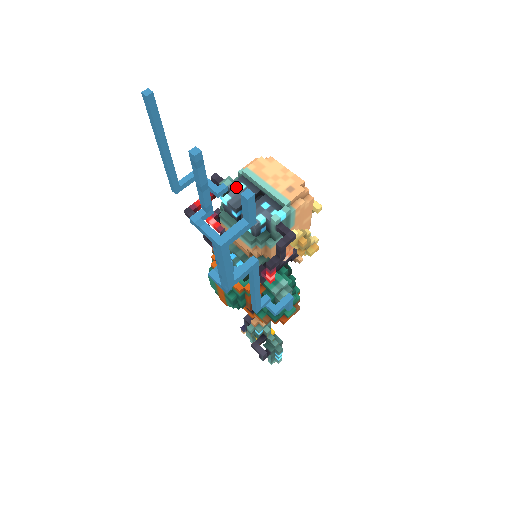
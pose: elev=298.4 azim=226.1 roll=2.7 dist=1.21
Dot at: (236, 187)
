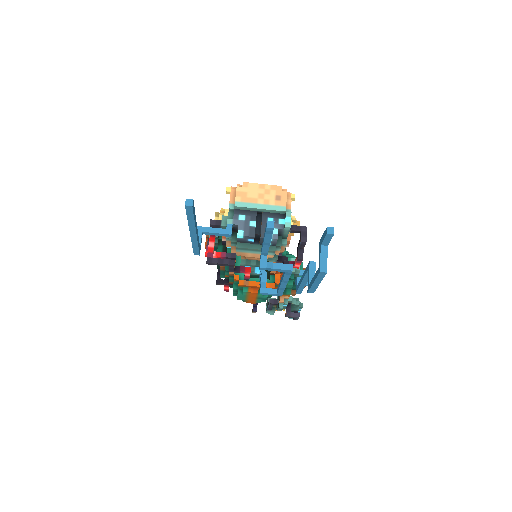
Dot at: (239, 221)
